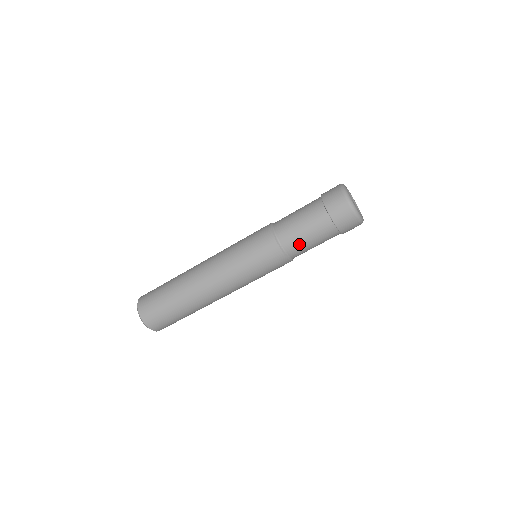
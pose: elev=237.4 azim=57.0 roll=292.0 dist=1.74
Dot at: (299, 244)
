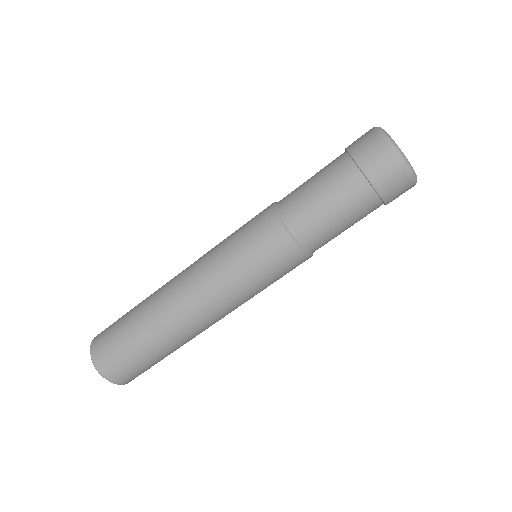
Dot at: (303, 202)
